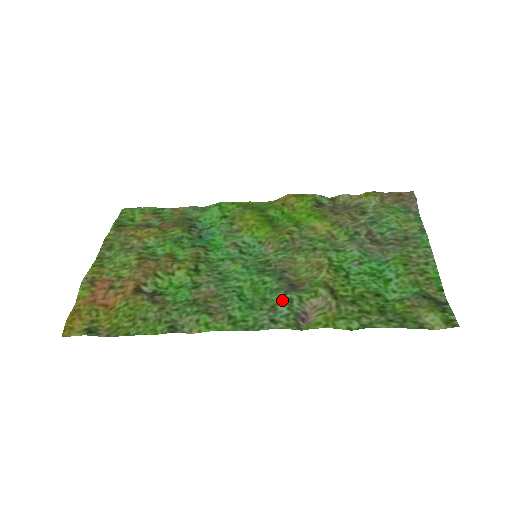
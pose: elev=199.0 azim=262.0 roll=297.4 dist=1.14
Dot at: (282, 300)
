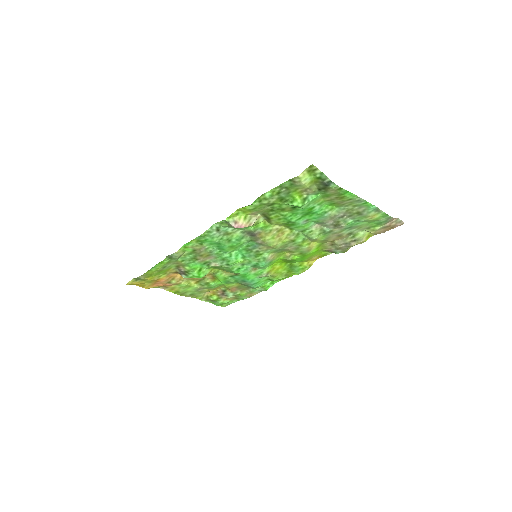
Dot at: (236, 231)
